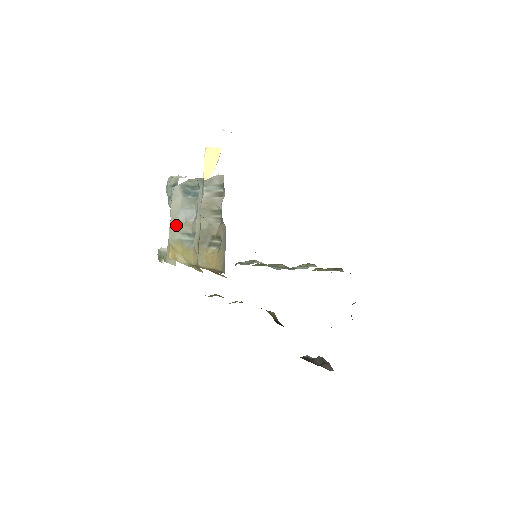
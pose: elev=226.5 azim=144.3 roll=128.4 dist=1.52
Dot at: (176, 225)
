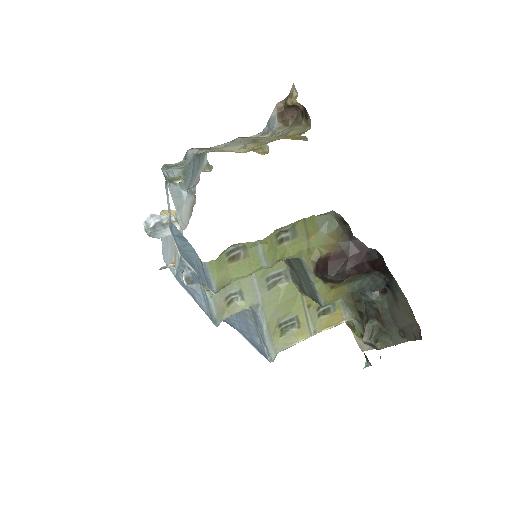
Dot at: occluded
